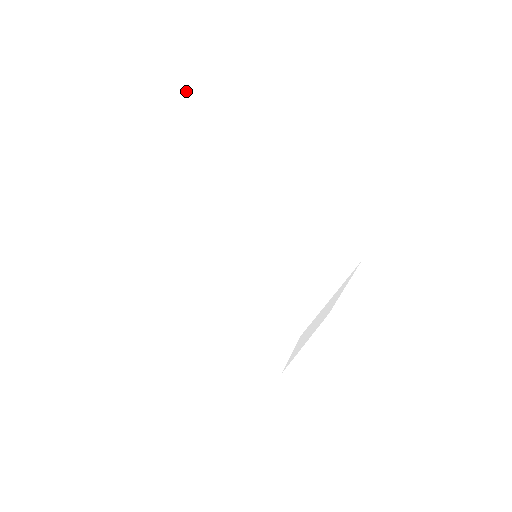
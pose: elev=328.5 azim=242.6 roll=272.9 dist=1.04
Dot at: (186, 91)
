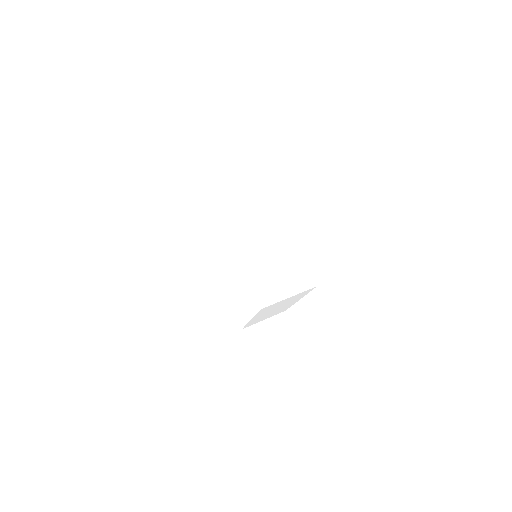
Dot at: (256, 158)
